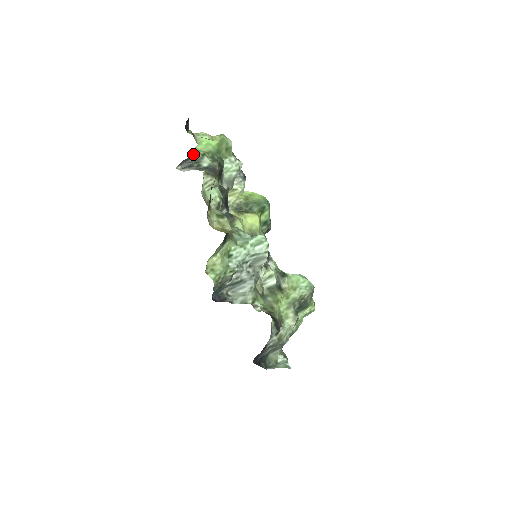
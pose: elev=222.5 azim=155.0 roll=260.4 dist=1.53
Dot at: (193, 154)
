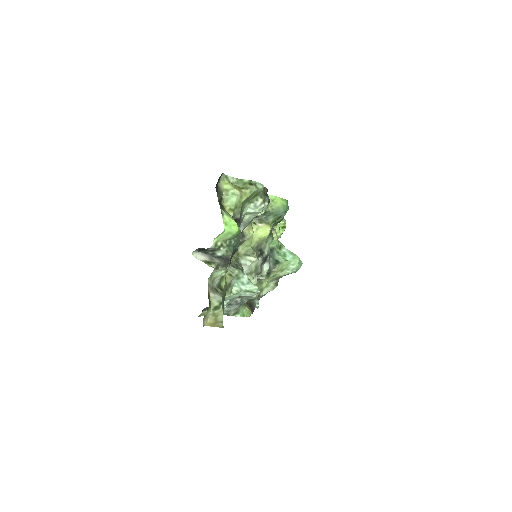
Dot at: (210, 247)
